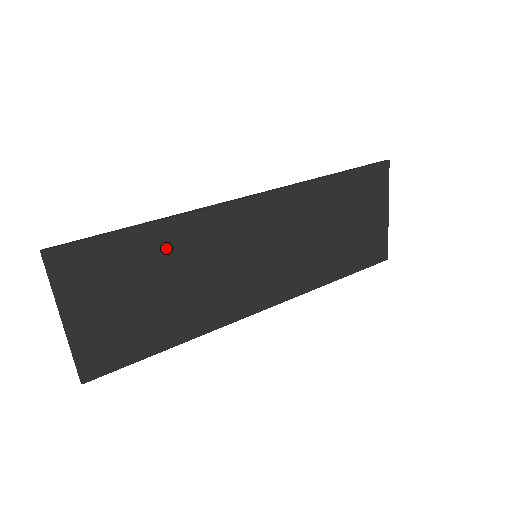
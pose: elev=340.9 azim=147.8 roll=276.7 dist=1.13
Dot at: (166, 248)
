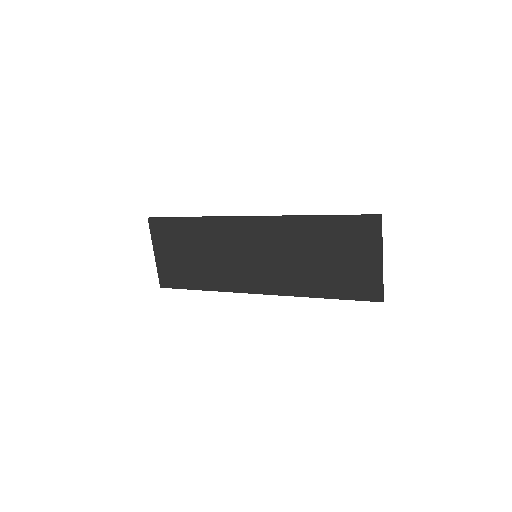
Dot at: (200, 233)
